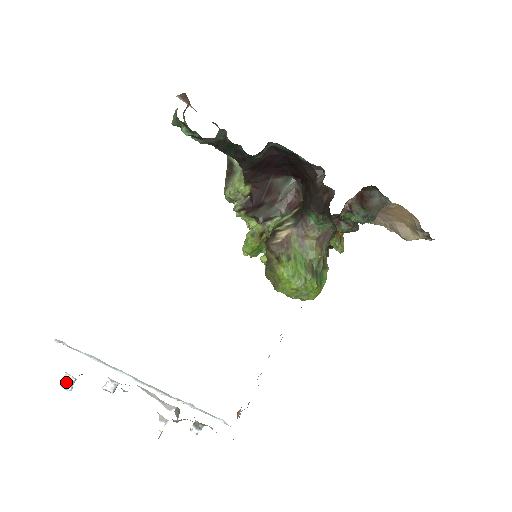
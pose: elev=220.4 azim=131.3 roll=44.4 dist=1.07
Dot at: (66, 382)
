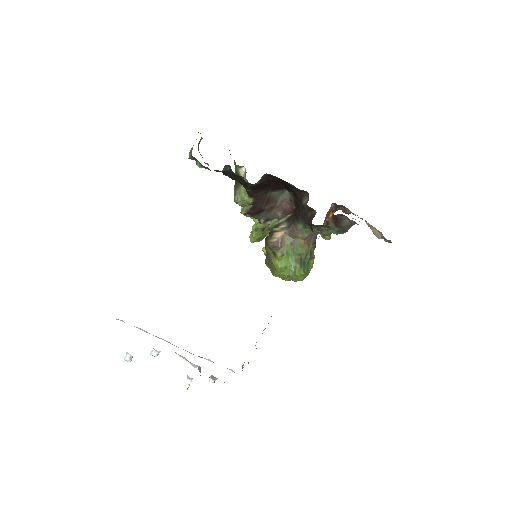
Dot at: (127, 358)
